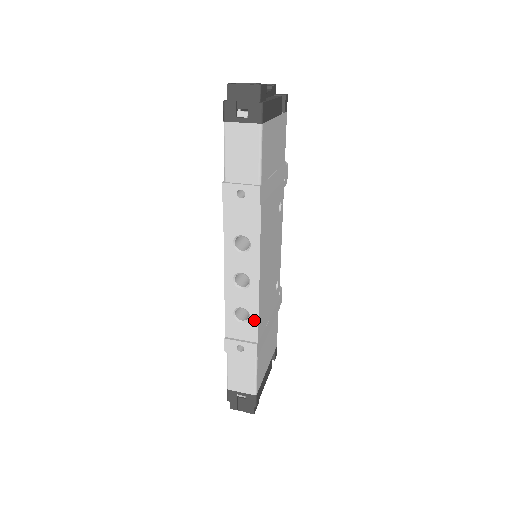
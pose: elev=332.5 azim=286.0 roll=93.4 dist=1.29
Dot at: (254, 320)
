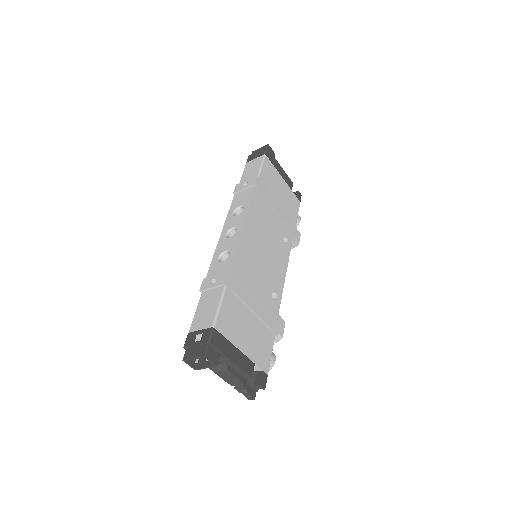
Dot at: (232, 255)
